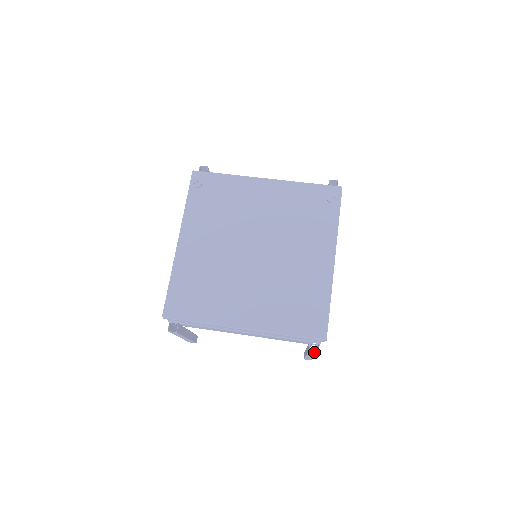
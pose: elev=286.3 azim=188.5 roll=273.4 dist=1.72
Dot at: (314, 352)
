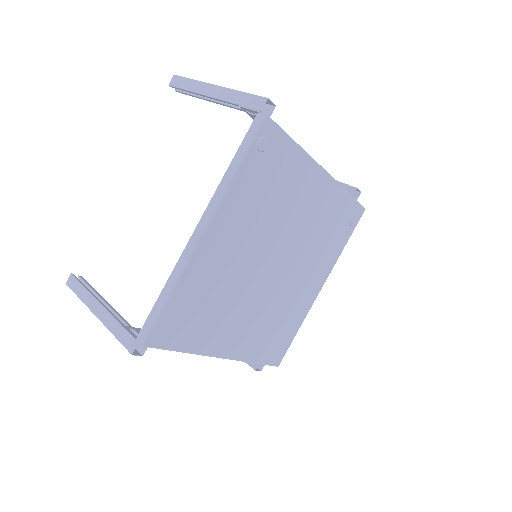
Dot at: occluded
